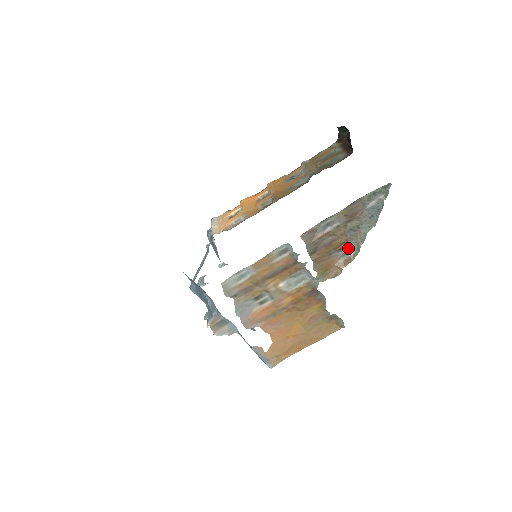
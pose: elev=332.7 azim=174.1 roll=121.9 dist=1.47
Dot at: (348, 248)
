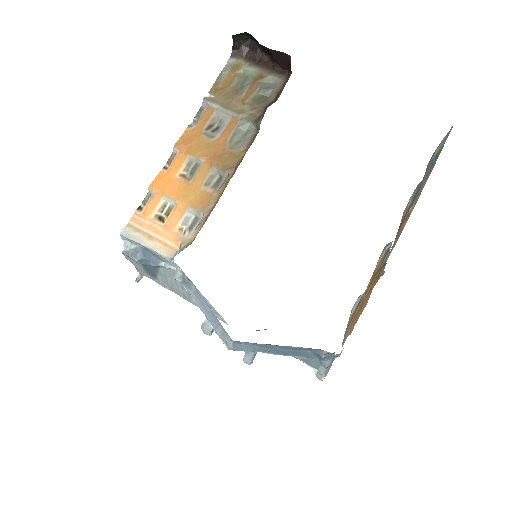
Dot at: occluded
